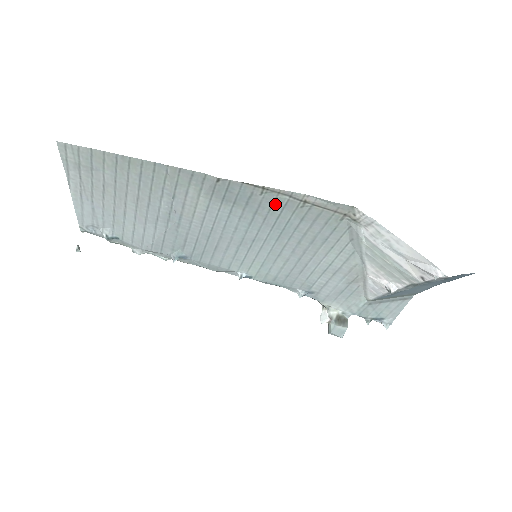
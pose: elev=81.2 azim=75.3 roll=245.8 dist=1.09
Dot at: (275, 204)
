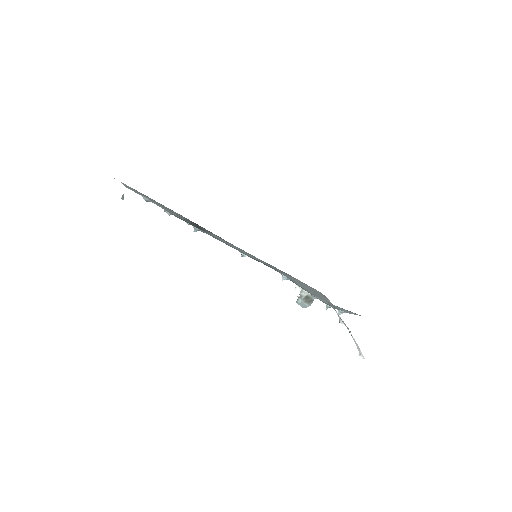
Dot at: occluded
